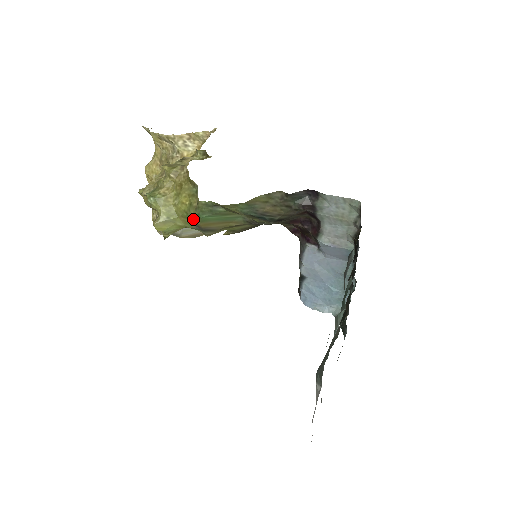
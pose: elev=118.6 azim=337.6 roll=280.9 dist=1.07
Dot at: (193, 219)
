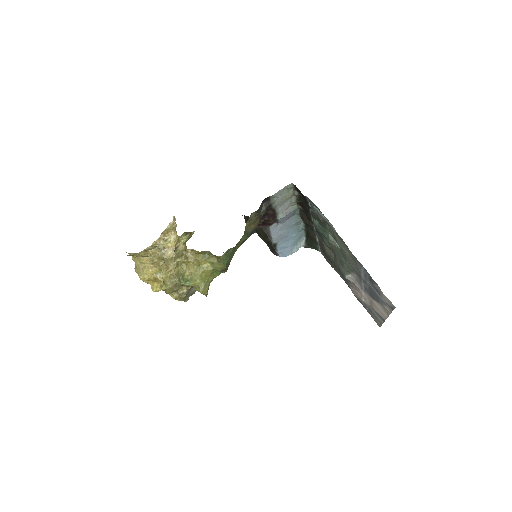
Dot at: (220, 269)
